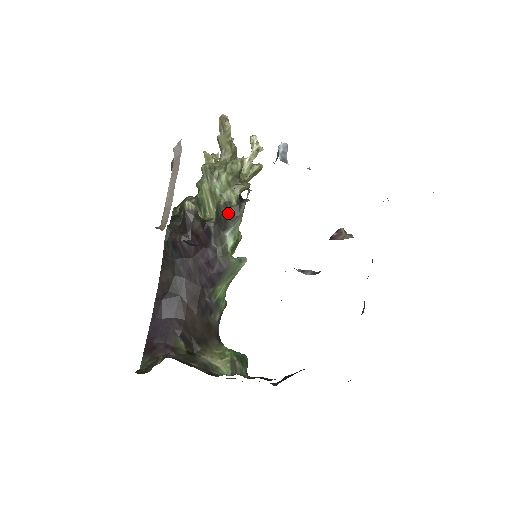
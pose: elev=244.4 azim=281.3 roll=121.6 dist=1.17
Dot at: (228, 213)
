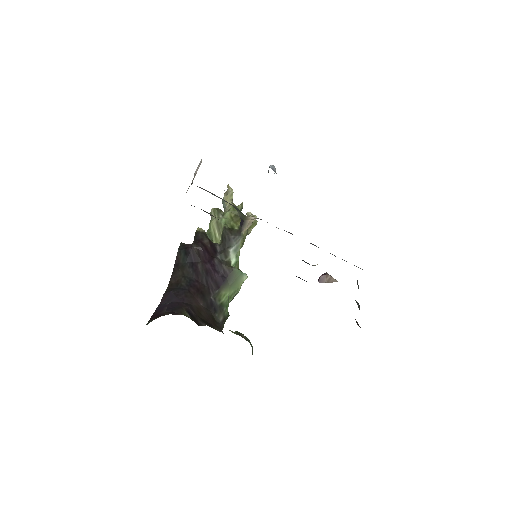
Dot at: (231, 234)
